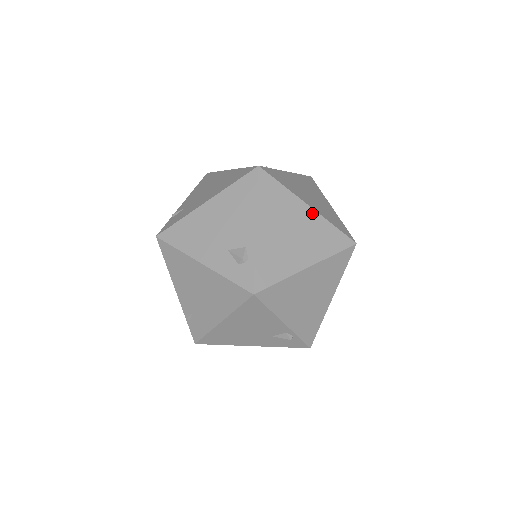
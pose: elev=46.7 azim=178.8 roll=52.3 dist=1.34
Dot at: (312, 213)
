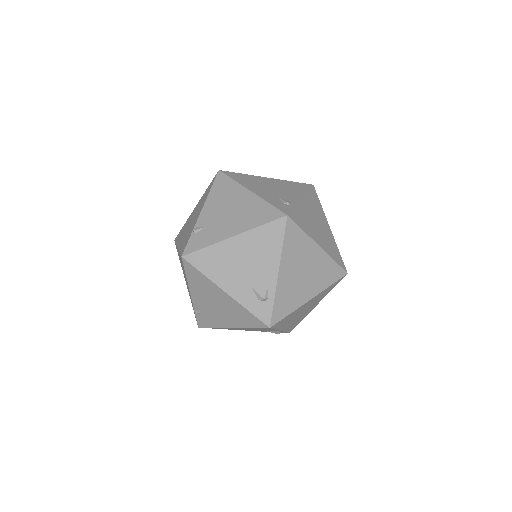
Dot at: (321, 253)
